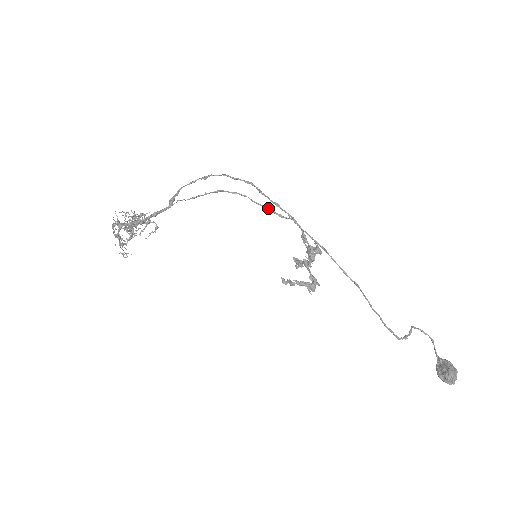
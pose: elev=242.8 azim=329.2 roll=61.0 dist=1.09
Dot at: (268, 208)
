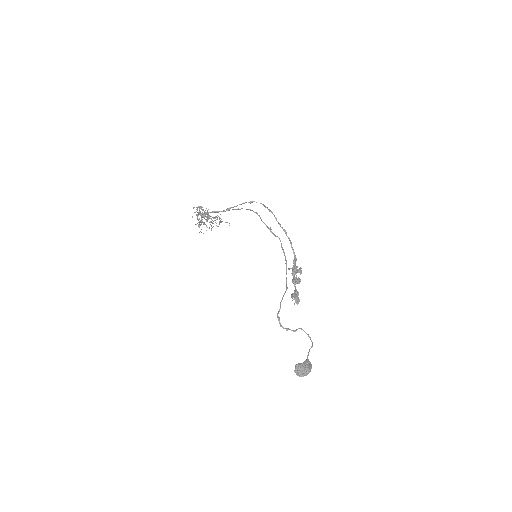
Dot at: (268, 227)
